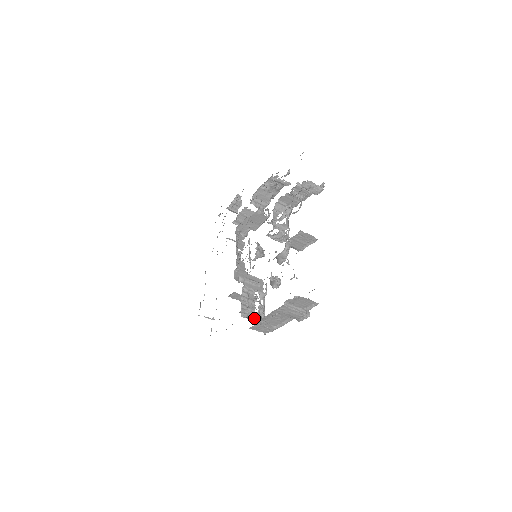
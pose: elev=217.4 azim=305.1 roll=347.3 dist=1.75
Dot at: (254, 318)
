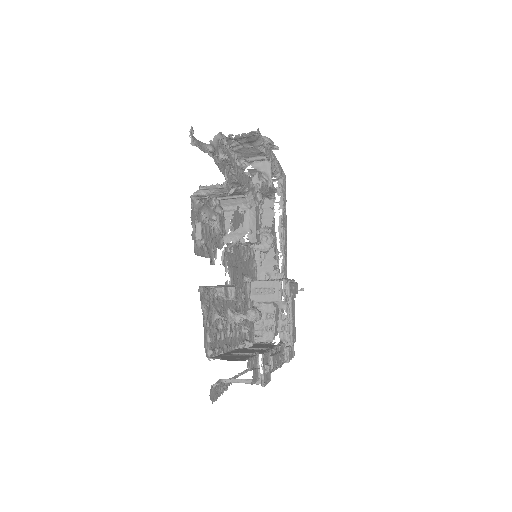
Dot at: (274, 338)
